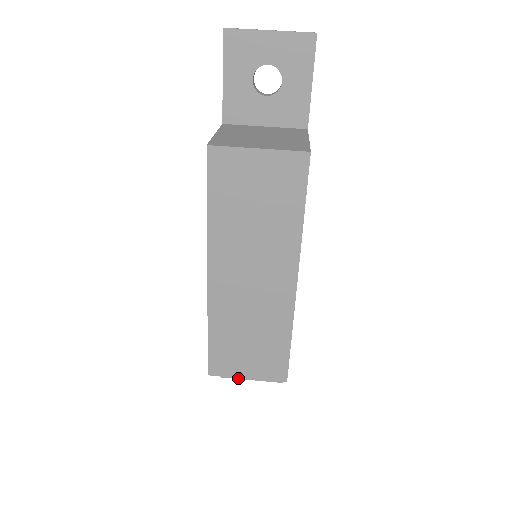
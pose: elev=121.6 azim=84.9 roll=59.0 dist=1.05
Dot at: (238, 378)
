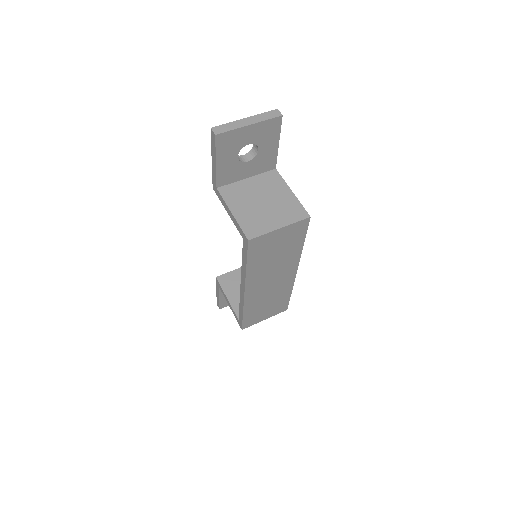
Dot at: occluded
